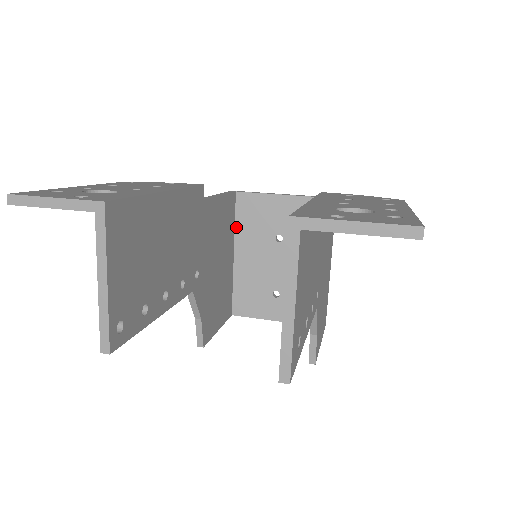
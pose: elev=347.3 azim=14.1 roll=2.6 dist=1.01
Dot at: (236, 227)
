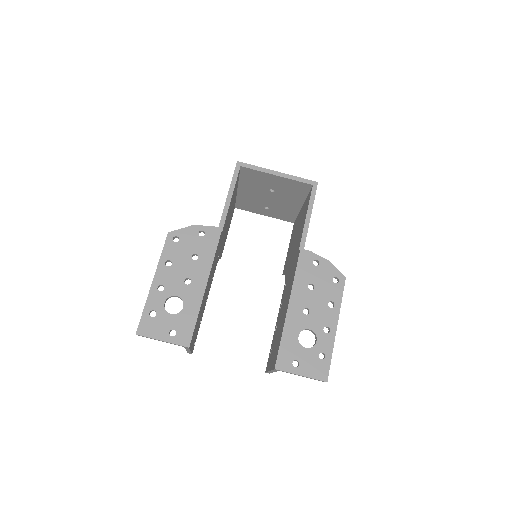
Dot at: (240, 180)
